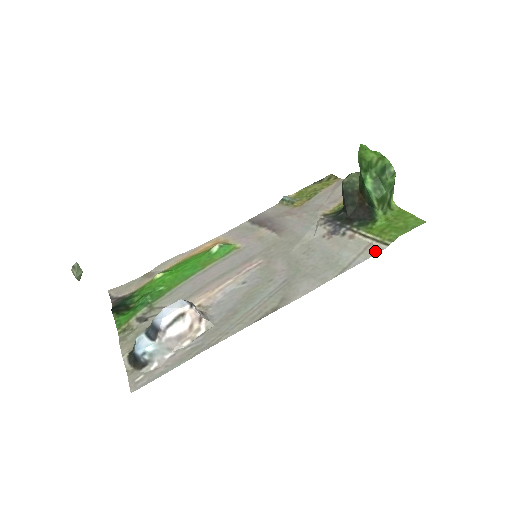
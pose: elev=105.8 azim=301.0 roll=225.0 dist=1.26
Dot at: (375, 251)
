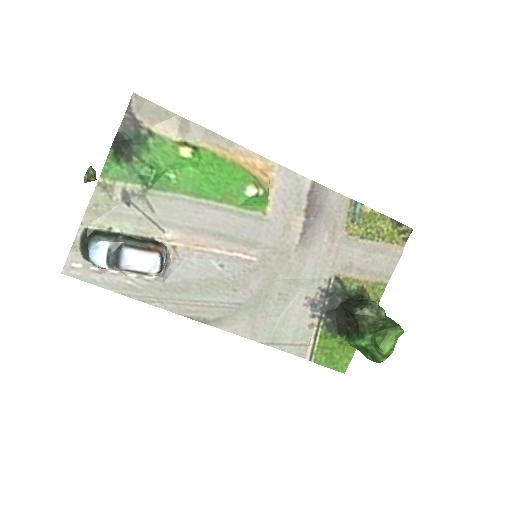
Dot at: (301, 354)
